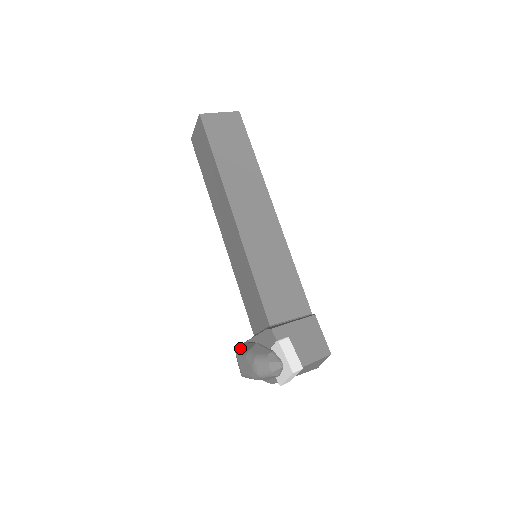
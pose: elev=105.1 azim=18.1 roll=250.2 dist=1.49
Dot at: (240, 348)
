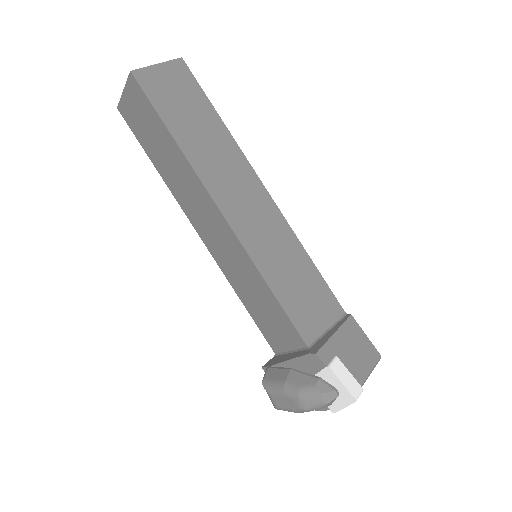
Dot at: (268, 378)
